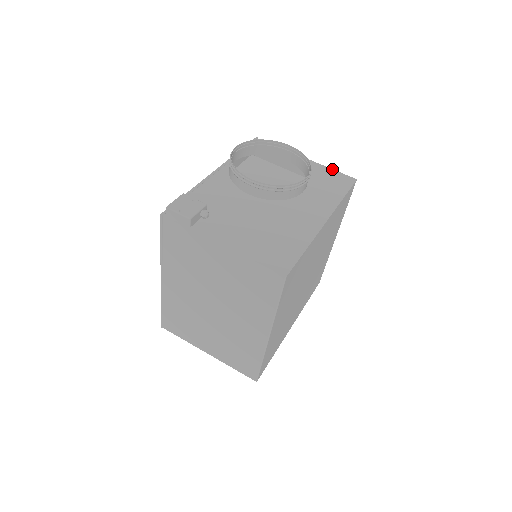
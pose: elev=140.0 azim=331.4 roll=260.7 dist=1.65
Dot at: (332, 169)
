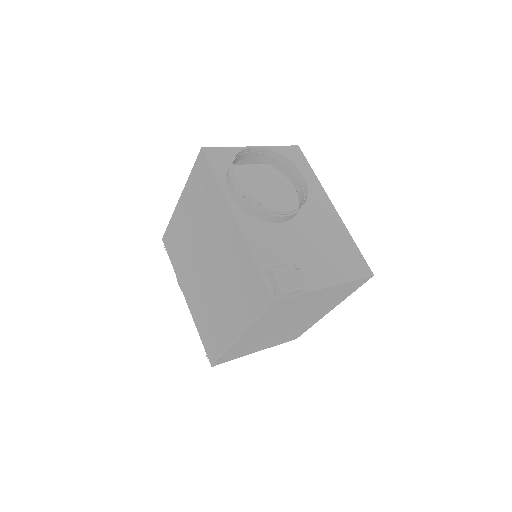
Dot at: (278, 146)
